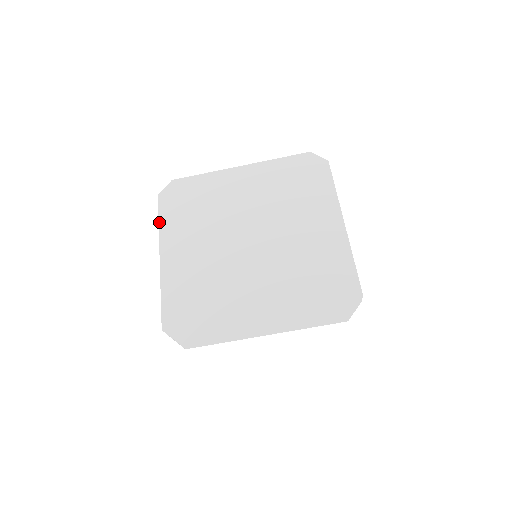
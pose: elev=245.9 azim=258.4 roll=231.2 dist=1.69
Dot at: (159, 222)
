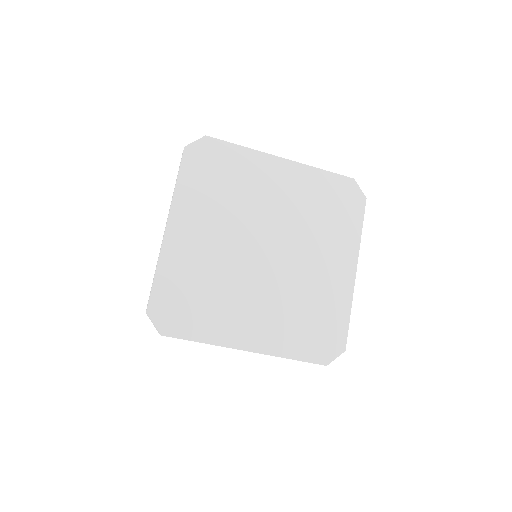
Dot at: (177, 182)
